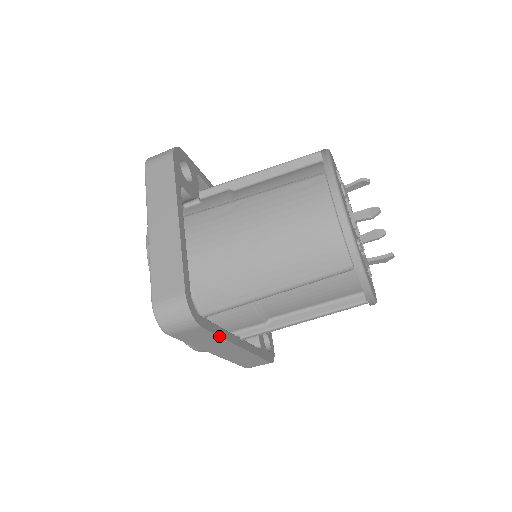
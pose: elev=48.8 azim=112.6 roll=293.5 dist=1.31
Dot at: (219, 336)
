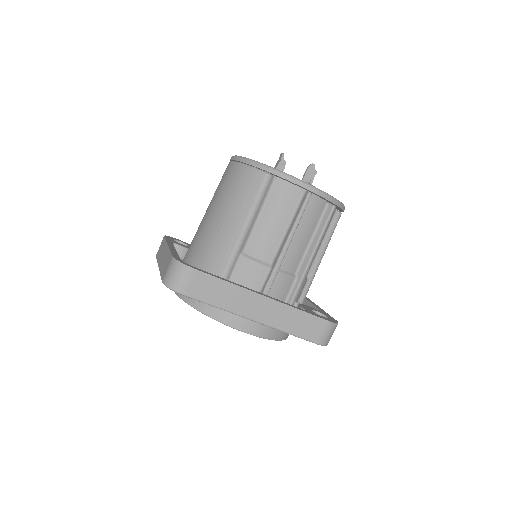
Dot at: (224, 281)
